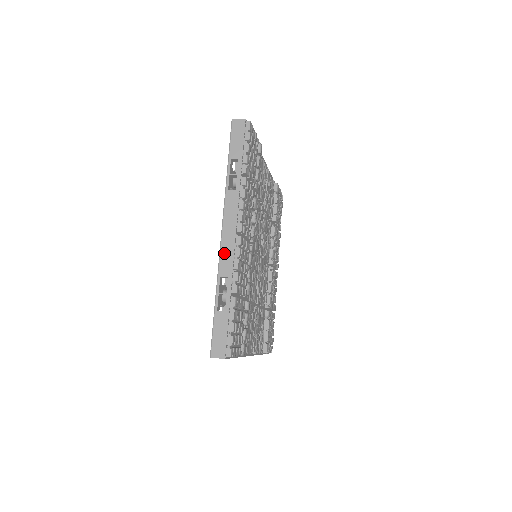
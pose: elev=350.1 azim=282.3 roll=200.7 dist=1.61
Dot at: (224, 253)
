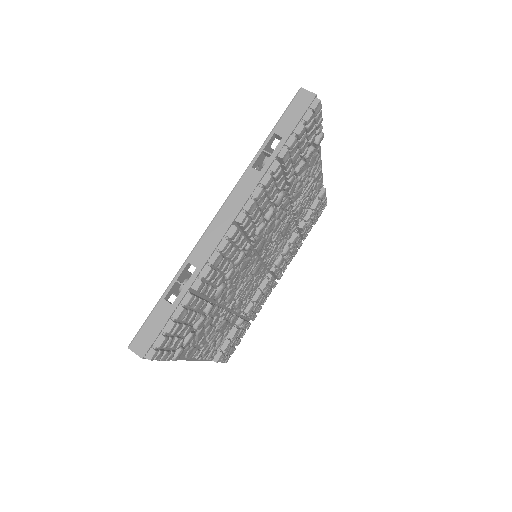
Dot at: (207, 237)
